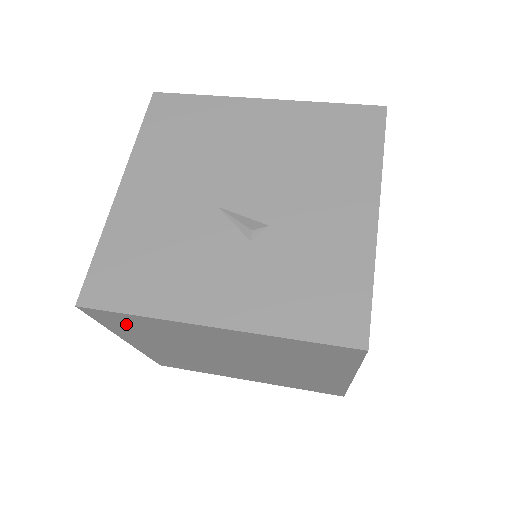
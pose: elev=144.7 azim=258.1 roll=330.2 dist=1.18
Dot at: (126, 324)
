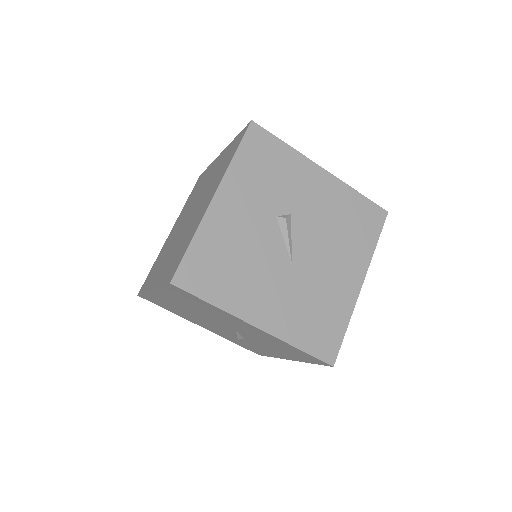
Dot at: occluded
